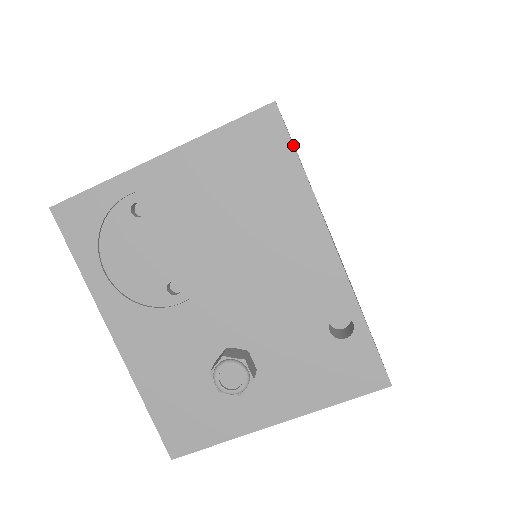
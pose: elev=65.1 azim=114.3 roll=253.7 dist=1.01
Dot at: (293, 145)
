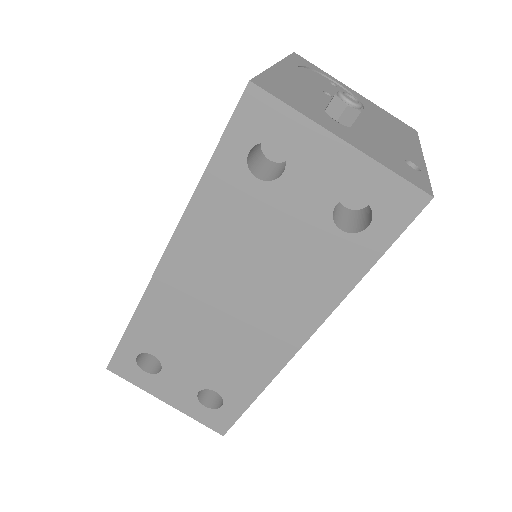
Dot at: occluded
